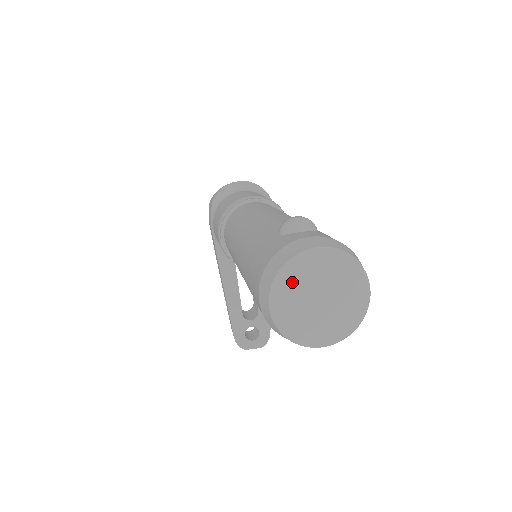
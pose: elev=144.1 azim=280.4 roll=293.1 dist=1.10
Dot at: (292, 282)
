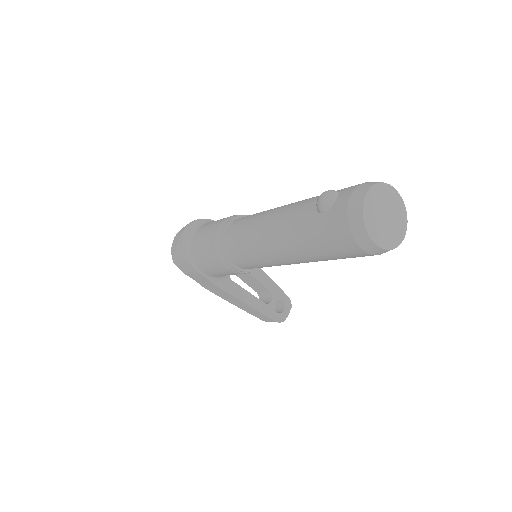
Dot at: (372, 222)
